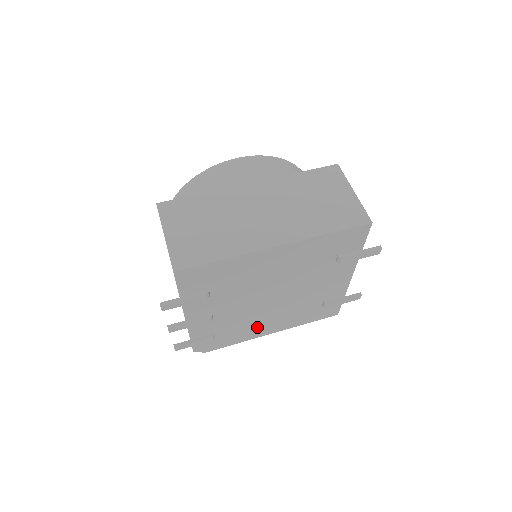
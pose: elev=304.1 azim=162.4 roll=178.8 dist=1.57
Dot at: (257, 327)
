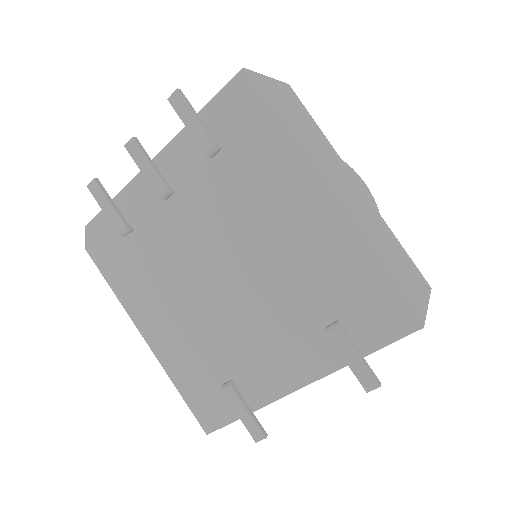
Dot at: (154, 299)
